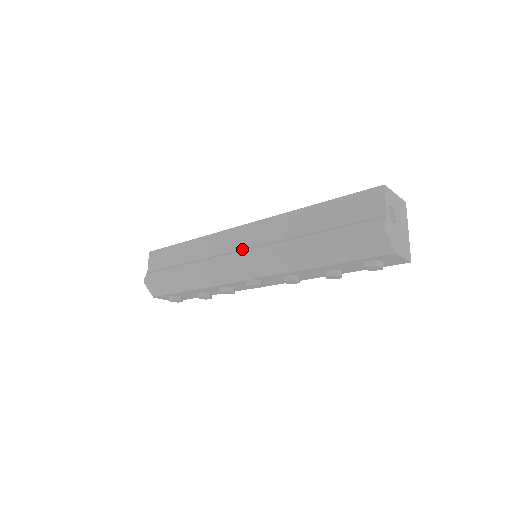
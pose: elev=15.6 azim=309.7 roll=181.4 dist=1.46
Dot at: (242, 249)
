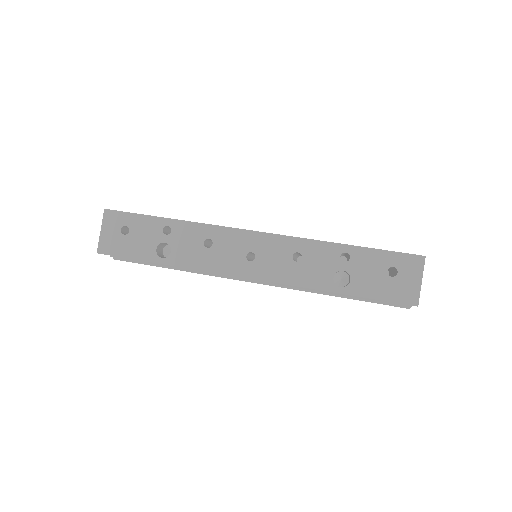
Dot at: (253, 279)
